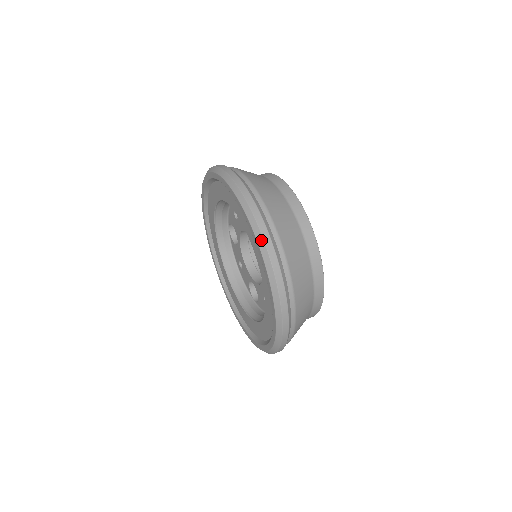
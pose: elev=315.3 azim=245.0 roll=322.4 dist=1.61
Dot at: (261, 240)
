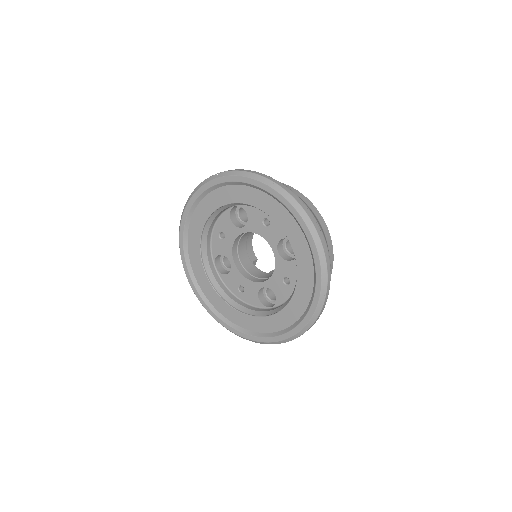
Dot at: (271, 182)
